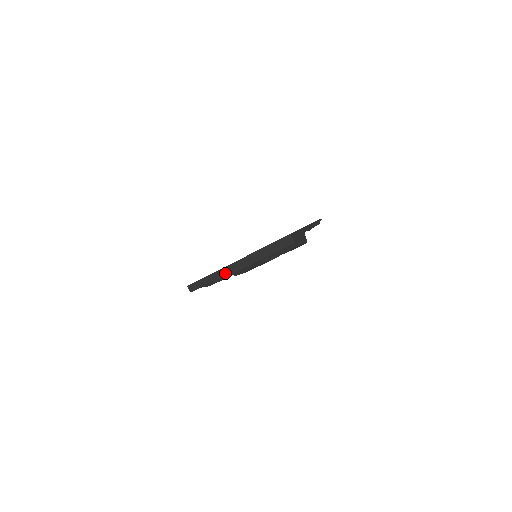
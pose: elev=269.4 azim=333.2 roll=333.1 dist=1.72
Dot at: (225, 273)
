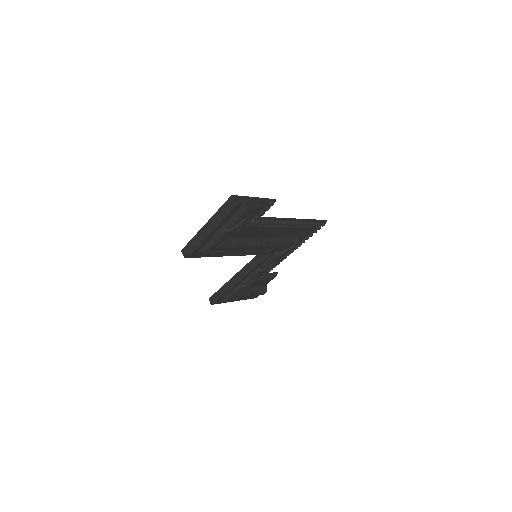
Dot at: (190, 247)
